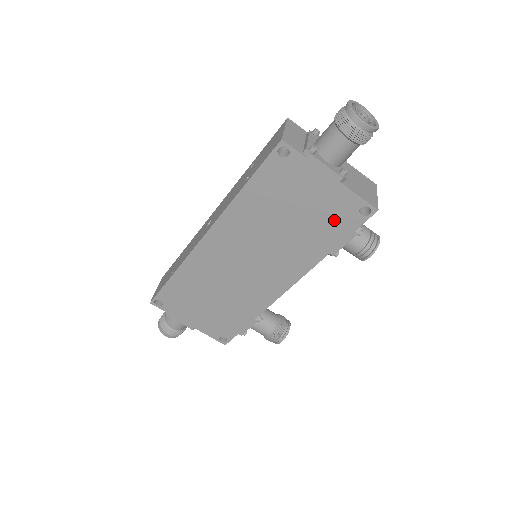
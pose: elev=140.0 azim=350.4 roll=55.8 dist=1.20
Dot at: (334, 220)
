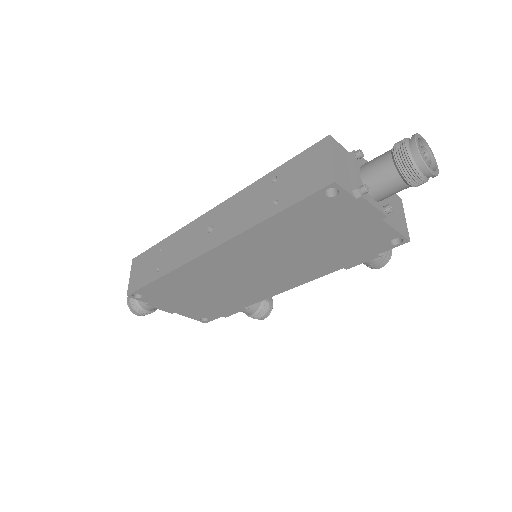
Dot at: (361, 246)
